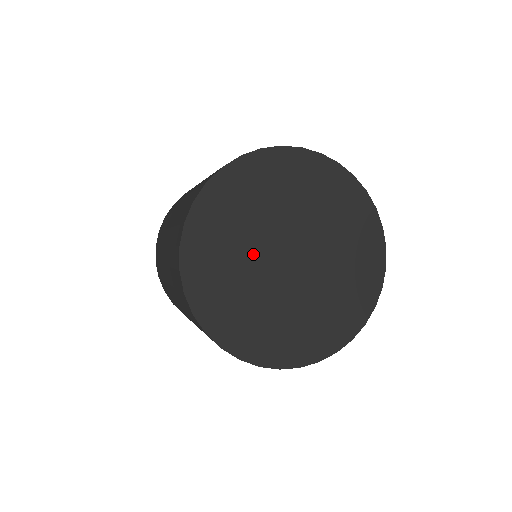
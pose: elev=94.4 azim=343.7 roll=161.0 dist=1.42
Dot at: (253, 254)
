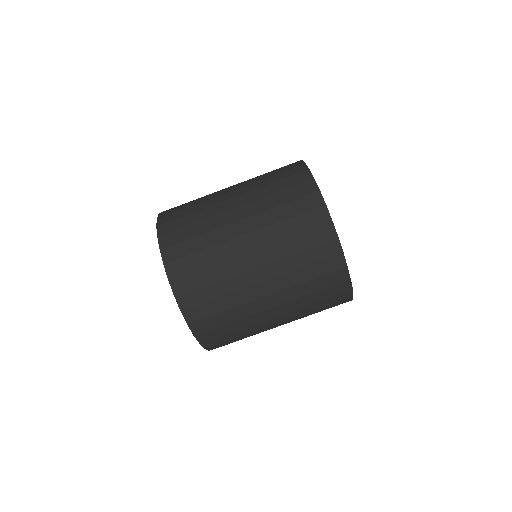
Dot at: occluded
